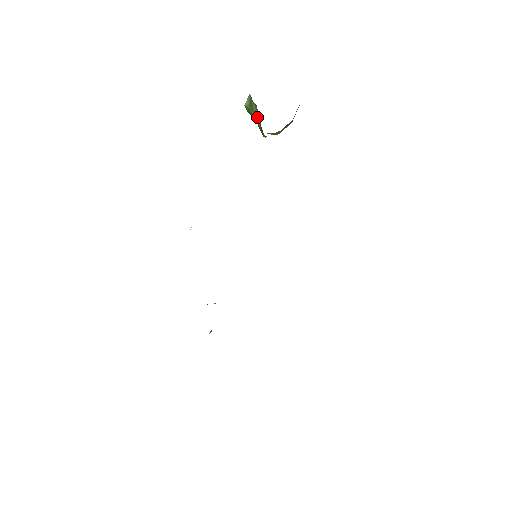
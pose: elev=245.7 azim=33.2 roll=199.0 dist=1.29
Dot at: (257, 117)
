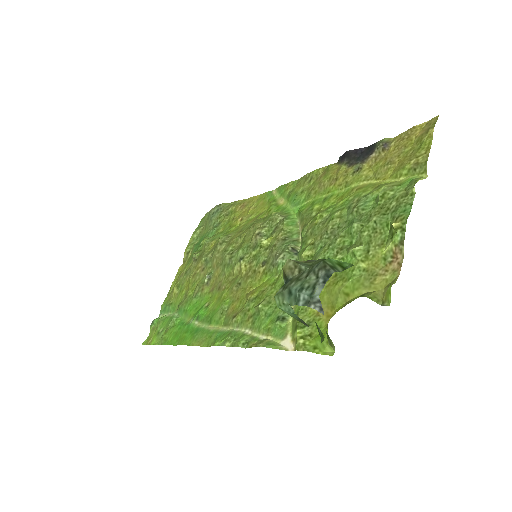
Dot at: occluded
